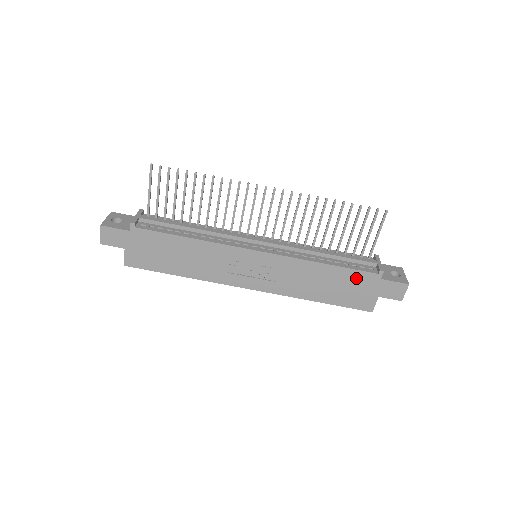
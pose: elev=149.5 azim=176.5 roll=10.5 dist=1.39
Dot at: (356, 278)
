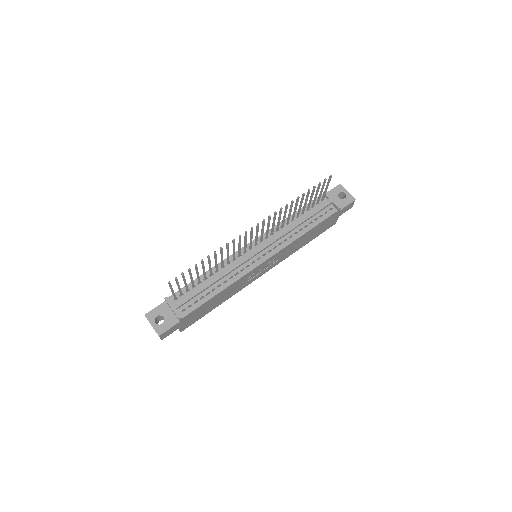
Dot at: (325, 222)
